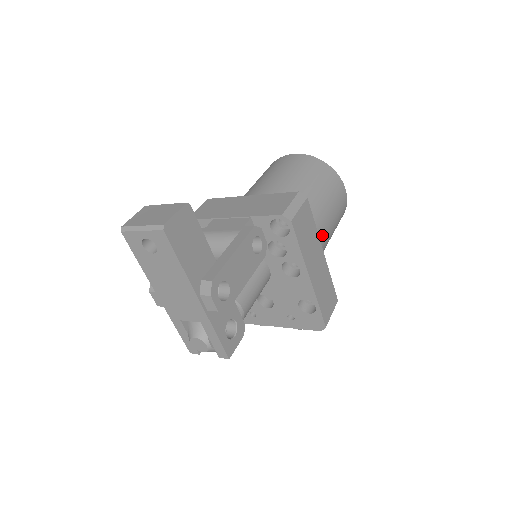
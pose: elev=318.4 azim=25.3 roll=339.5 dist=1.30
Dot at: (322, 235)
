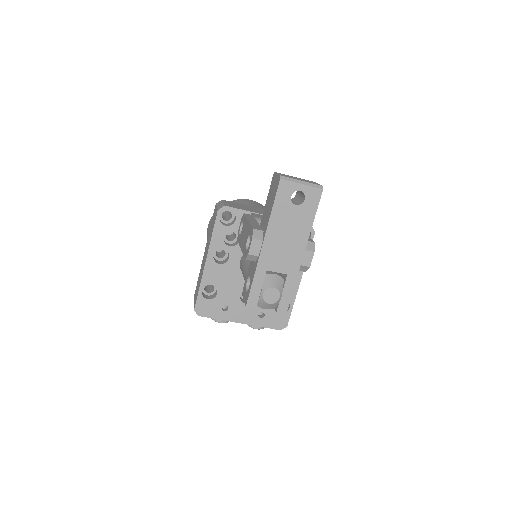
Dot at: occluded
